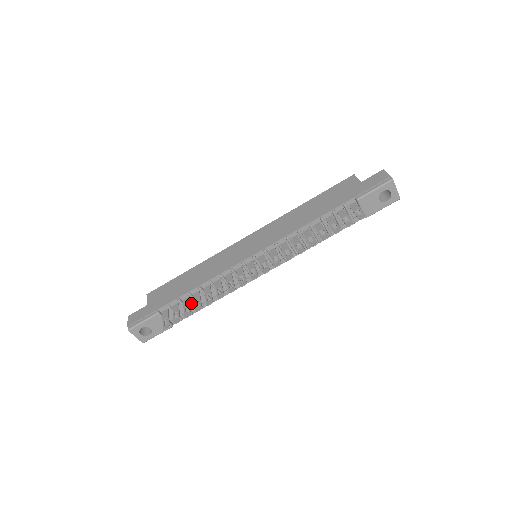
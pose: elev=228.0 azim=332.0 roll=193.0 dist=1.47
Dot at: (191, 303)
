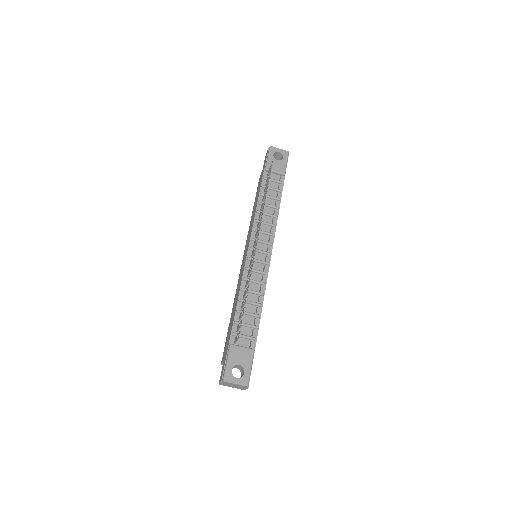
Dot at: (247, 319)
